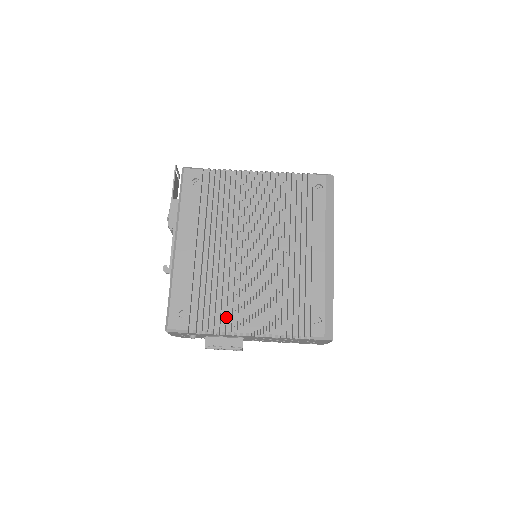
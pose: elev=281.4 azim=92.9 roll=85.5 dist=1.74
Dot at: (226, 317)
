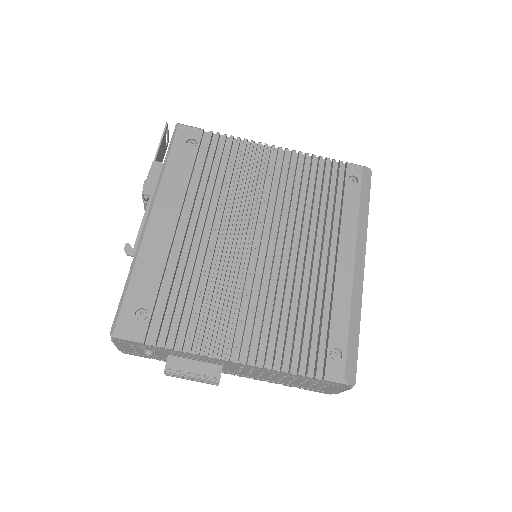
Dot at: (204, 329)
